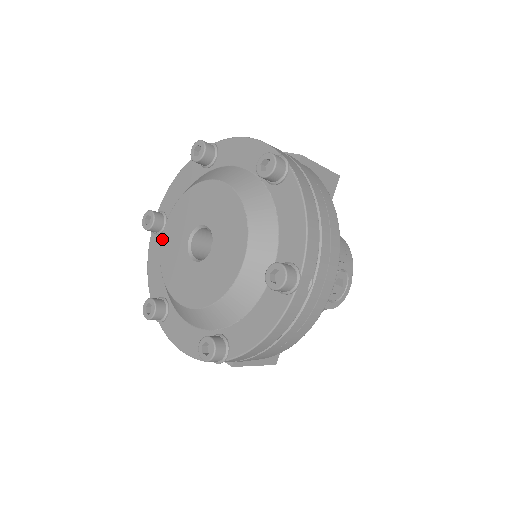
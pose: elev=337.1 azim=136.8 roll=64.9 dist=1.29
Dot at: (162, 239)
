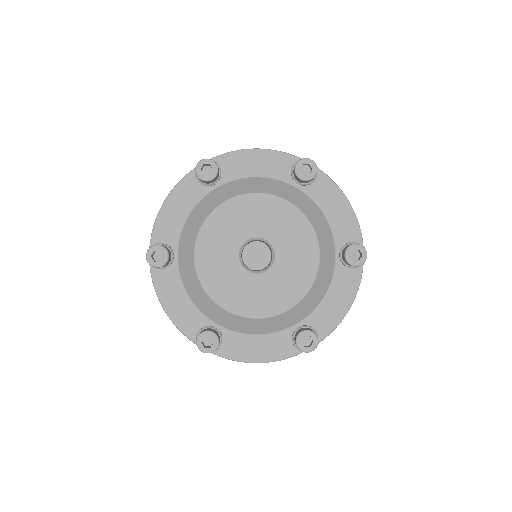
Dot at: (197, 268)
